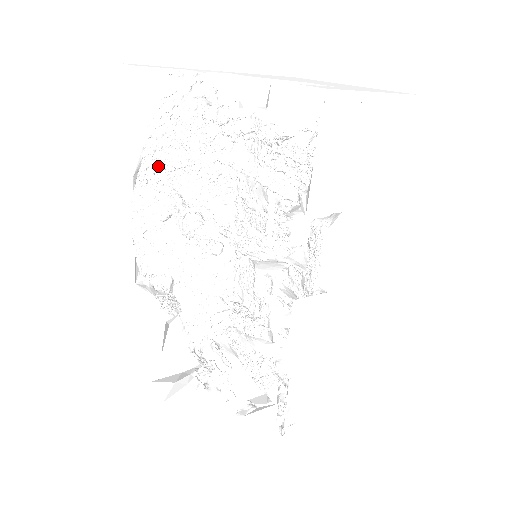
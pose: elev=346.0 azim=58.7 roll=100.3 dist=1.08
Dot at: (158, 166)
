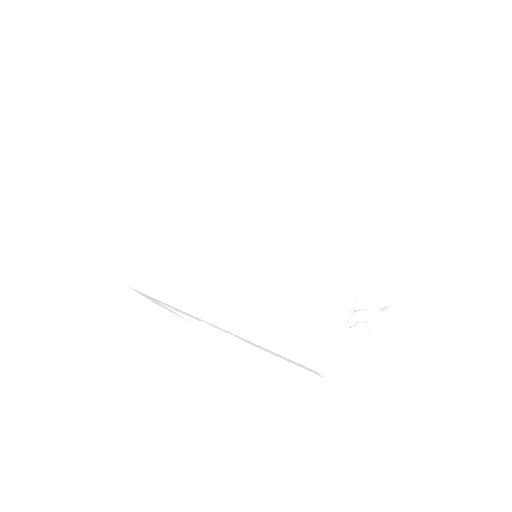
Dot at: occluded
